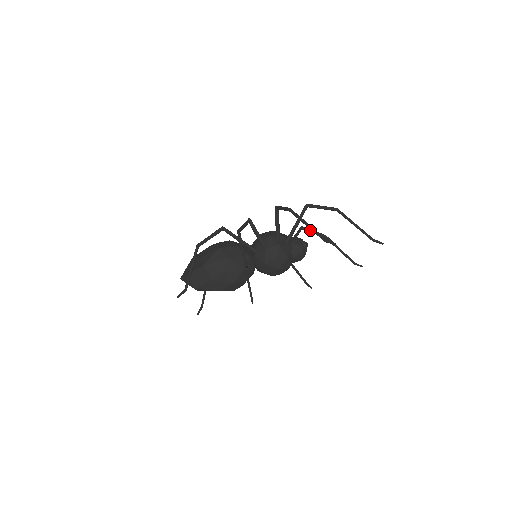
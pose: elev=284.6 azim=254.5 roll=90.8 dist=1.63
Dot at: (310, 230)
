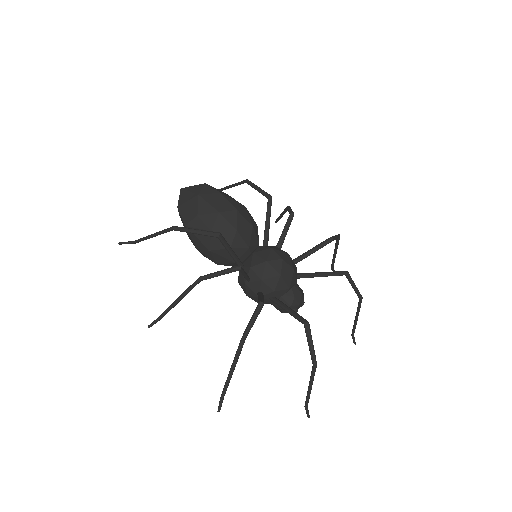
Dot at: (351, 283)
